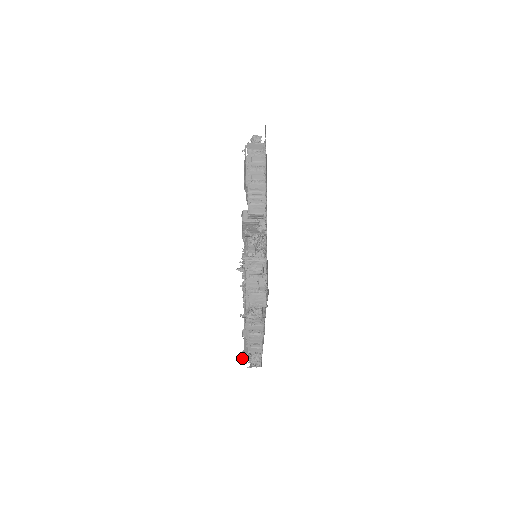
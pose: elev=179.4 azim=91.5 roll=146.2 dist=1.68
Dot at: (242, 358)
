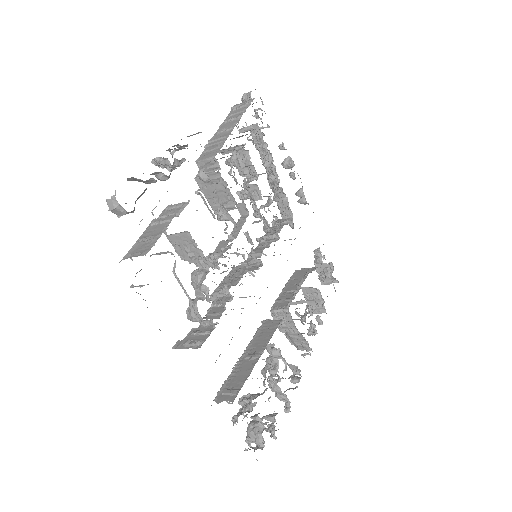
Dot at: occluded
